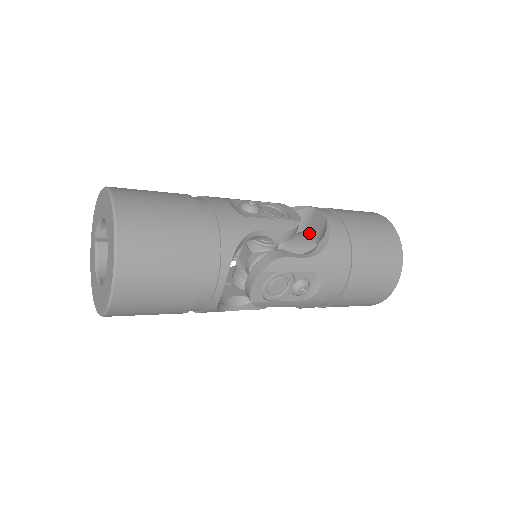
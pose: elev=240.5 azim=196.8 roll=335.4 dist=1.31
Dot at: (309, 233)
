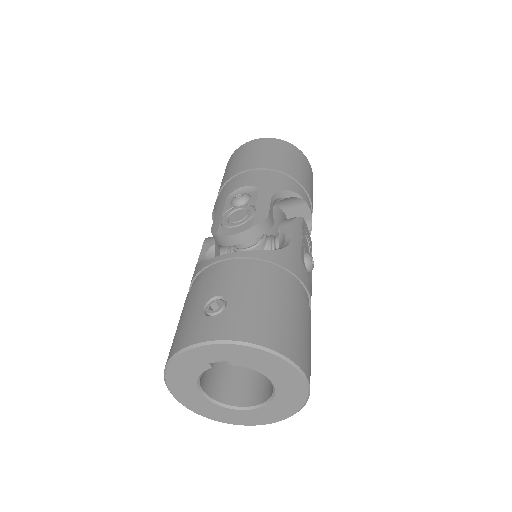
Dot at: occluded
